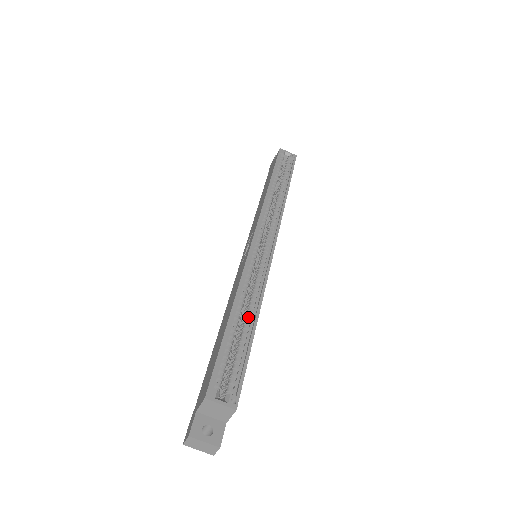
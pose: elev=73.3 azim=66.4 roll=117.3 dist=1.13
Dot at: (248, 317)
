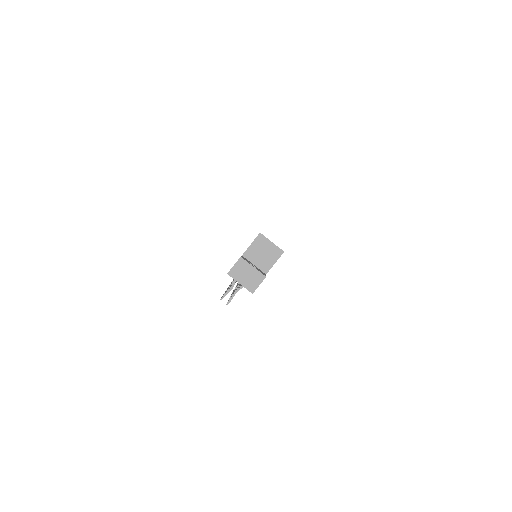
Dot at: occluded
